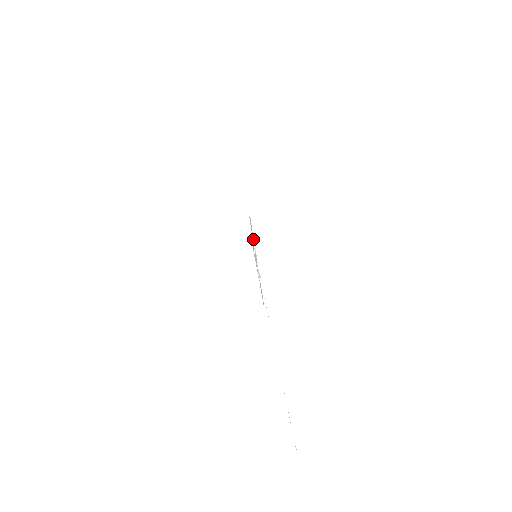
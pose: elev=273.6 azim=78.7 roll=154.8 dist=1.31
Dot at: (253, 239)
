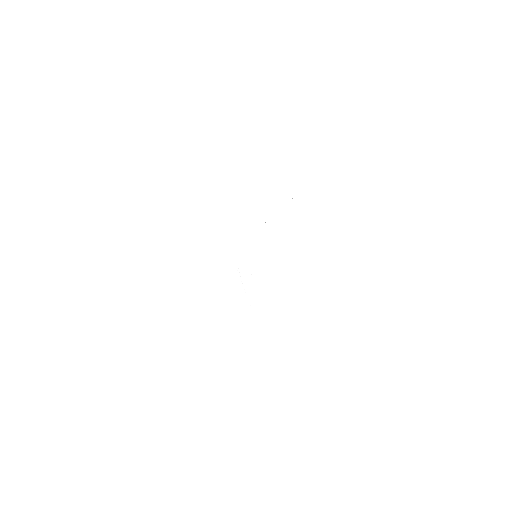
Dot at: occluded
